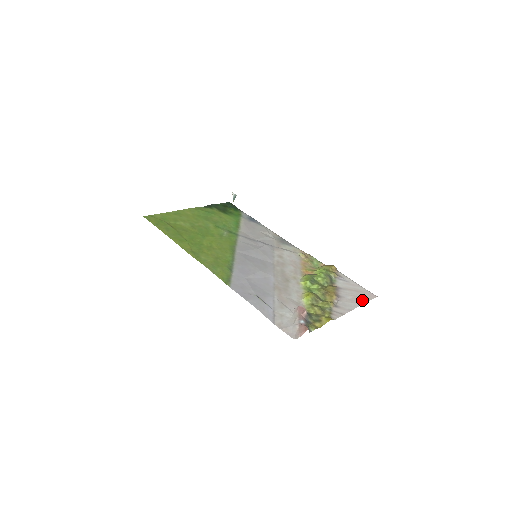
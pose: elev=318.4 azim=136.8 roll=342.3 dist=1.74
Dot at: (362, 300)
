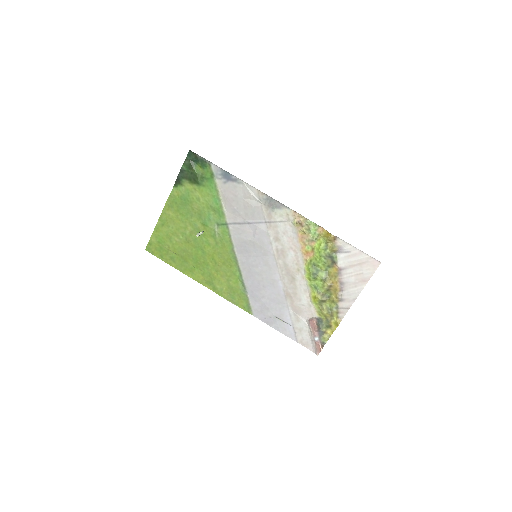
Dot at: (365, 278)
